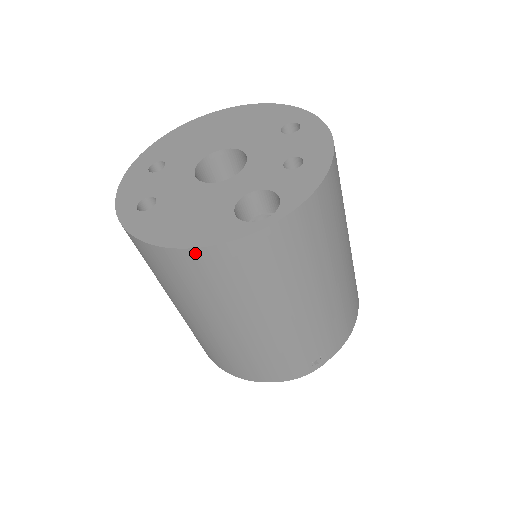
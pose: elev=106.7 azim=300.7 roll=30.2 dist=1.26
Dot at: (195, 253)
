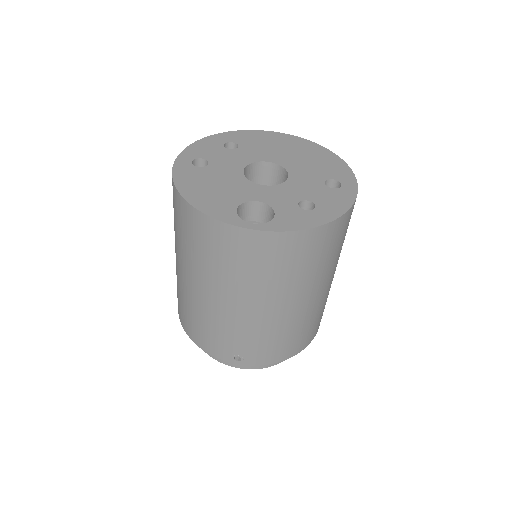
Dot at: (193, 211)
